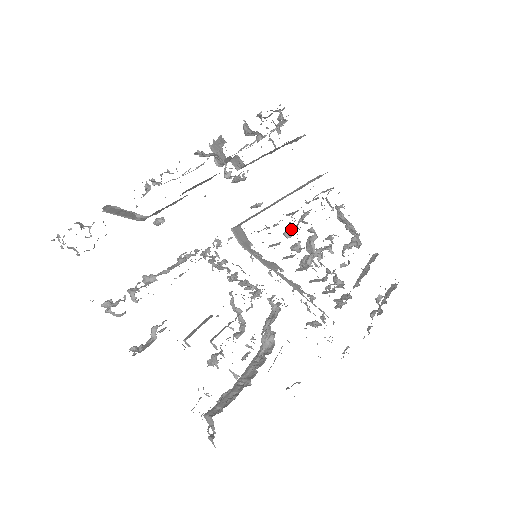
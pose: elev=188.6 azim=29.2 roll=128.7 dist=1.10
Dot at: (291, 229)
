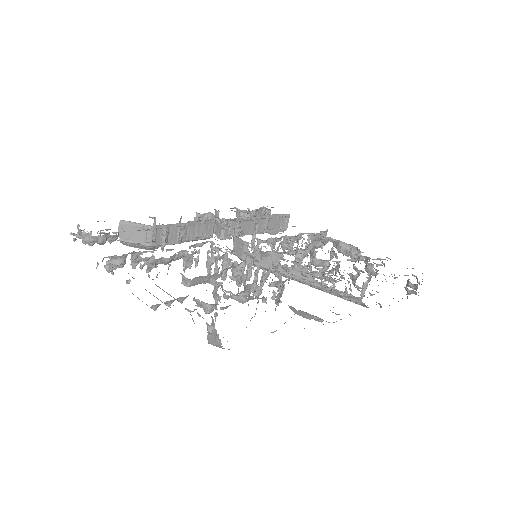
Dot at: occluded
